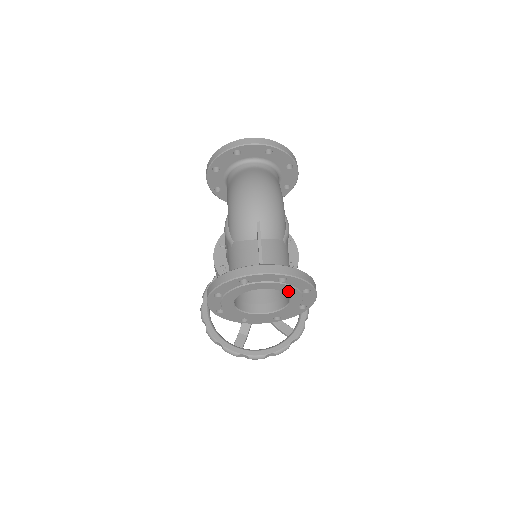
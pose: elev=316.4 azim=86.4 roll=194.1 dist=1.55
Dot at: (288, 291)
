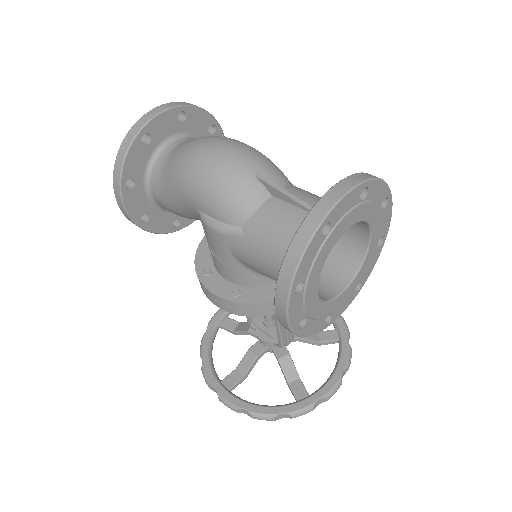
Dot at: (369, 216)
